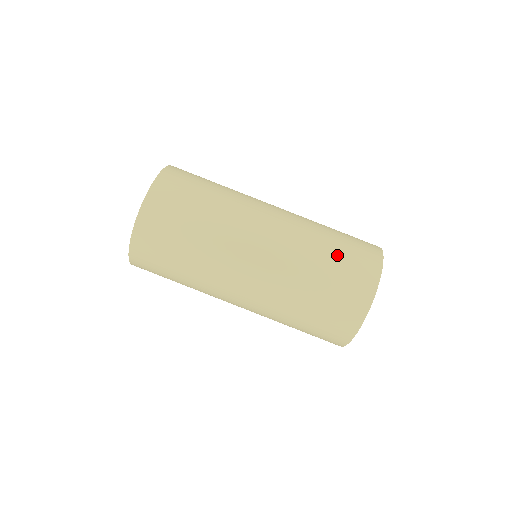
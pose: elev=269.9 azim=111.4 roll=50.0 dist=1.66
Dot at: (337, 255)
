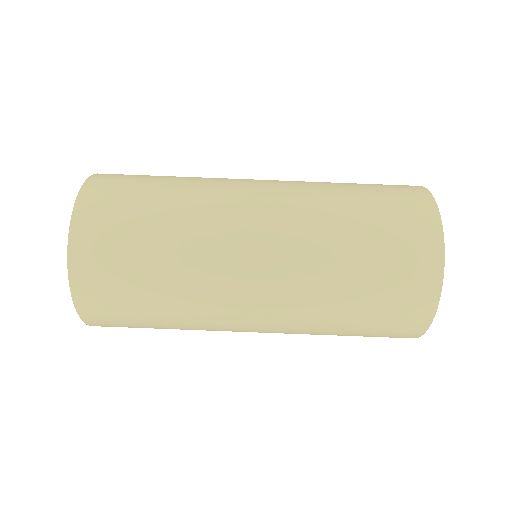
Dot at: (368, 292)
